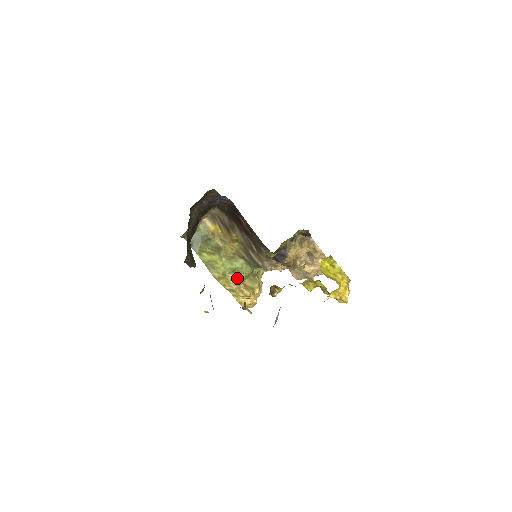
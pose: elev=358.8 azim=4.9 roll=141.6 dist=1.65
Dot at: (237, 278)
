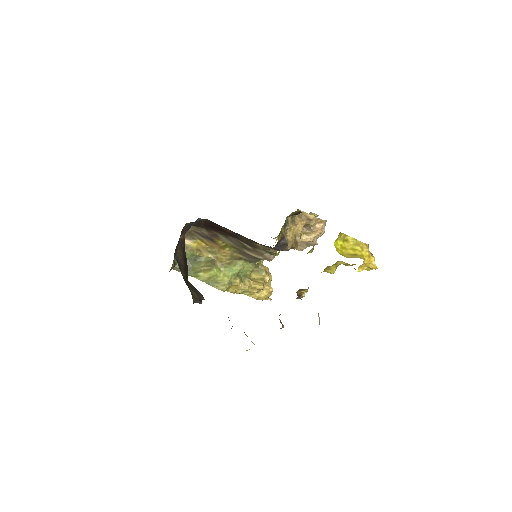
Dot at: (243, 278)
